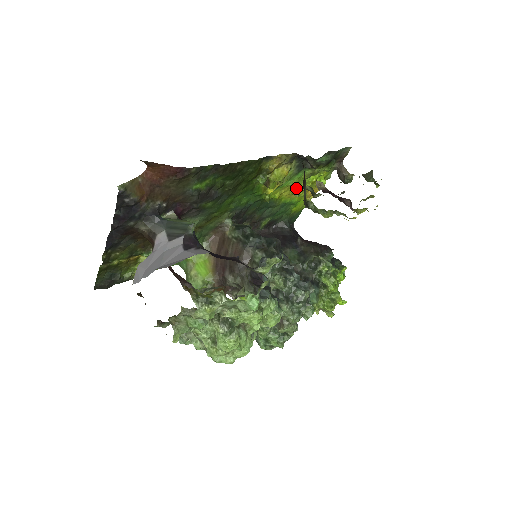
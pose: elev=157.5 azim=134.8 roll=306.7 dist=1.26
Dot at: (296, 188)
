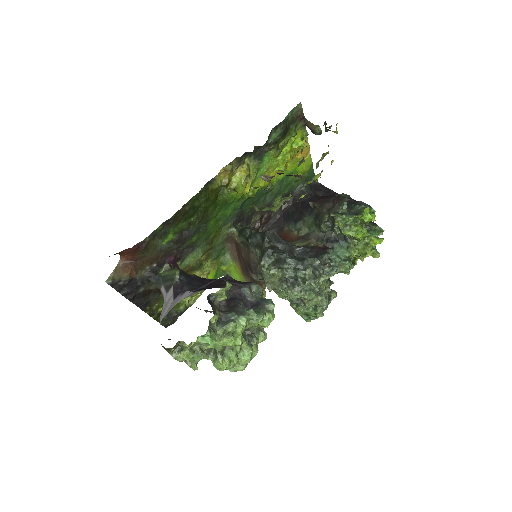
Dot at: (277, 166)
